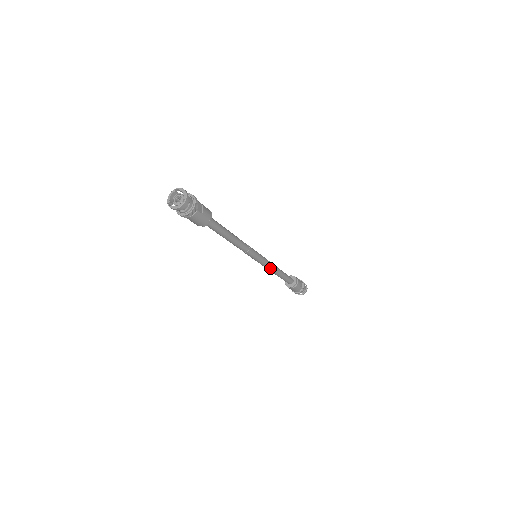
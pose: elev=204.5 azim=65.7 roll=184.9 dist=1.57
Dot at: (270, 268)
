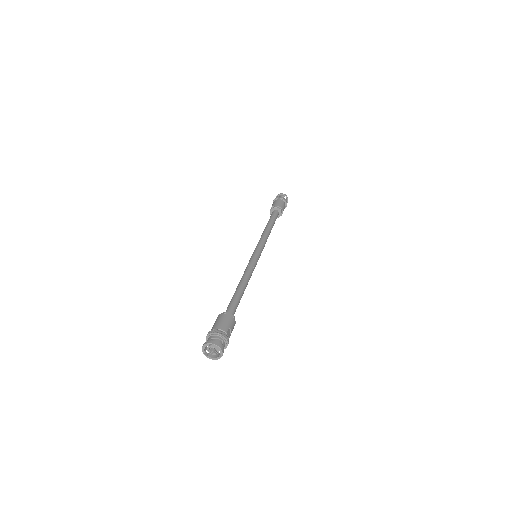
Dot at: occluded
